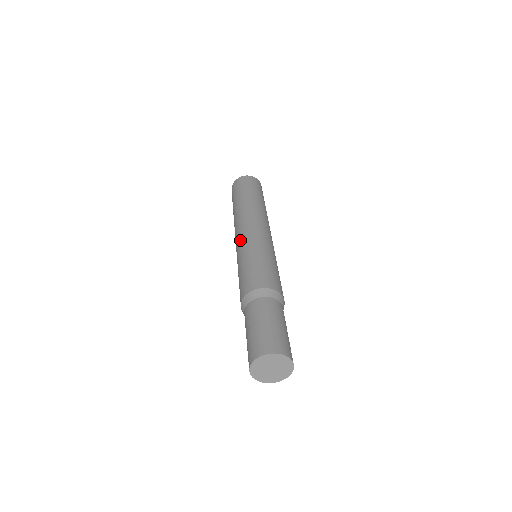
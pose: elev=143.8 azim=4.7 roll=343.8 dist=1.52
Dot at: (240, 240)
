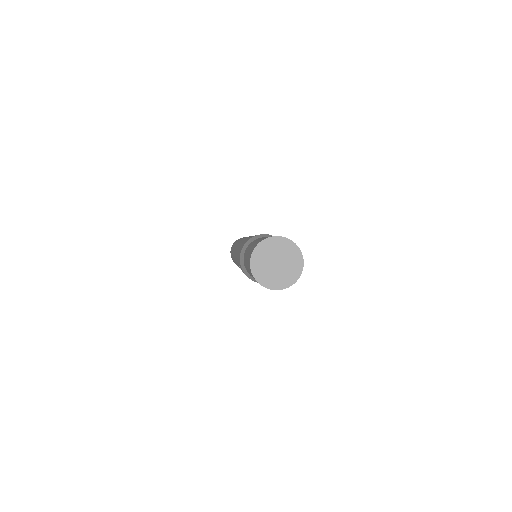
Dot at: occluded
